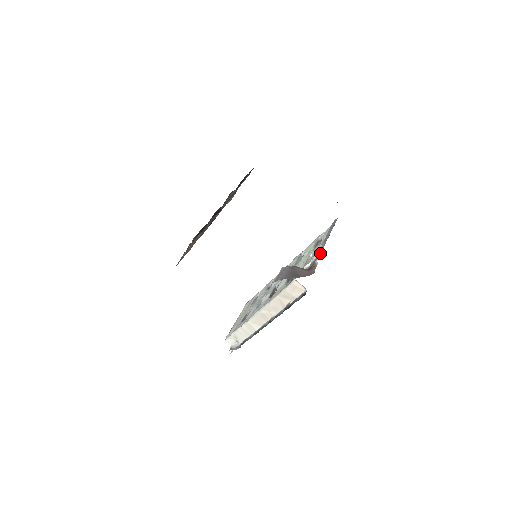
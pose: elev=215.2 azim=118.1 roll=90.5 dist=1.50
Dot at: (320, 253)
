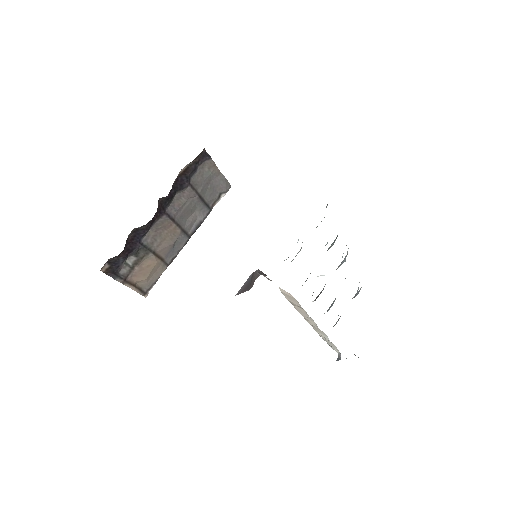
Dot at: occluded
